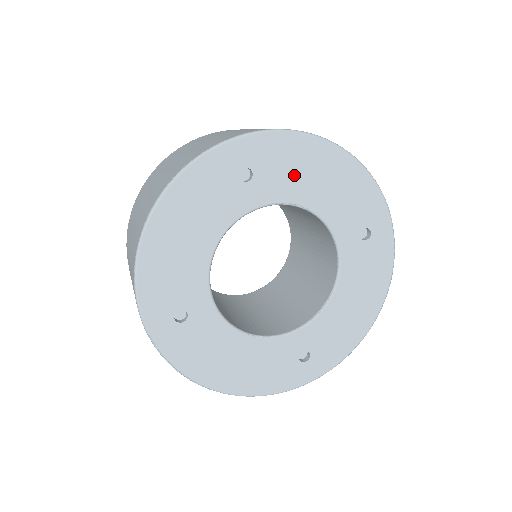
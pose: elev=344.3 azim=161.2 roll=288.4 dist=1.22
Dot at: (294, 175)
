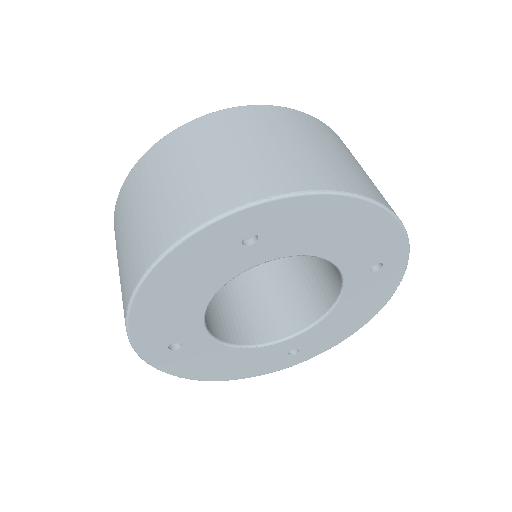
Dot at: (307, 232)
